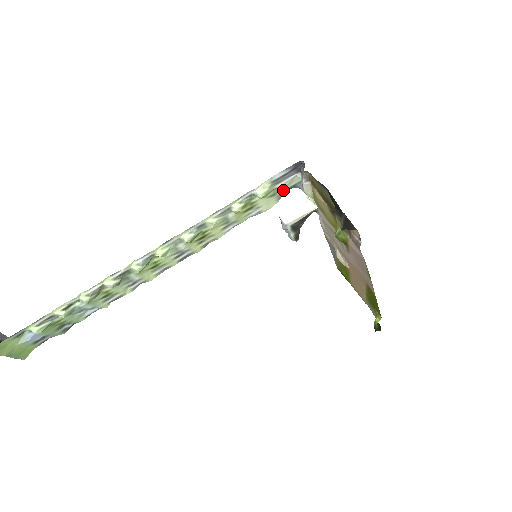
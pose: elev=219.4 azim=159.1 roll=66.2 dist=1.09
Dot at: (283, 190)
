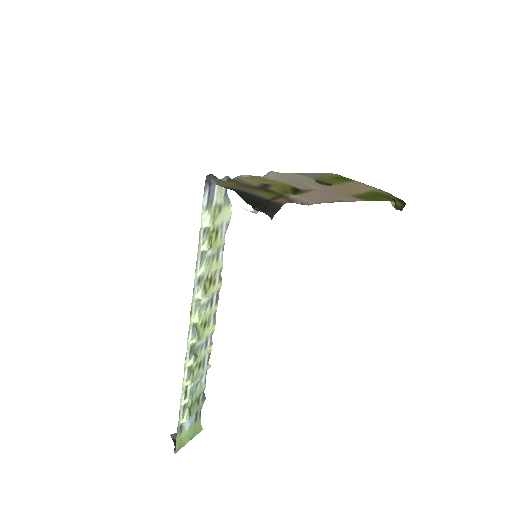
Dot at: (223, 197)
